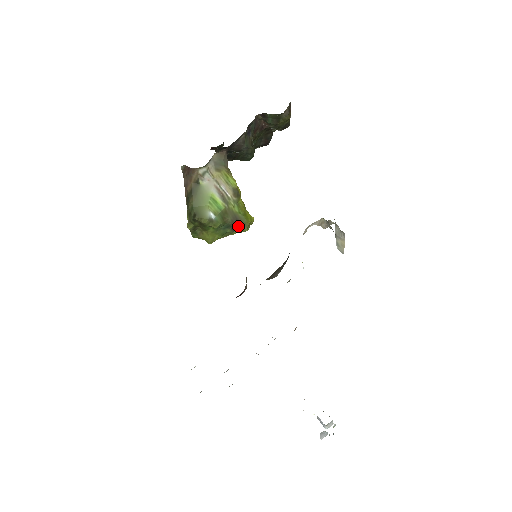
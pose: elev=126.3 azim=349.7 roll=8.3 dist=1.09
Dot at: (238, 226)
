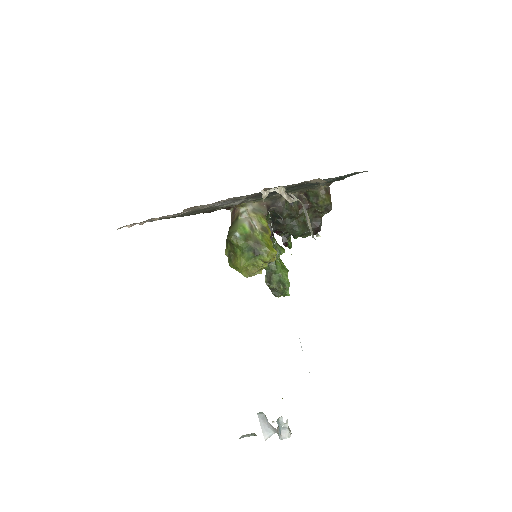
Dot at: (259, 250)
